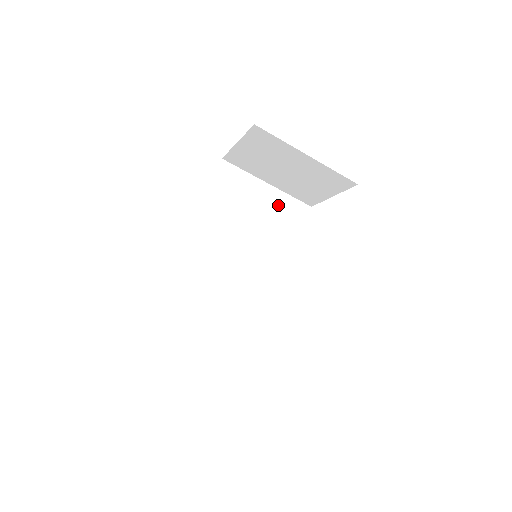
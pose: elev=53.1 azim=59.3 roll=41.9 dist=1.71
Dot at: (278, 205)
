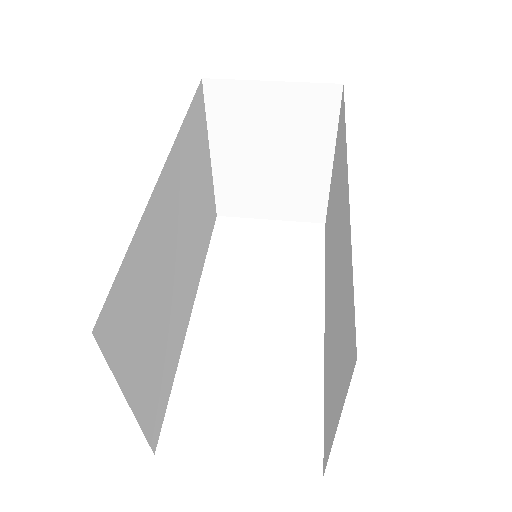
Dot at: (208, 192)
